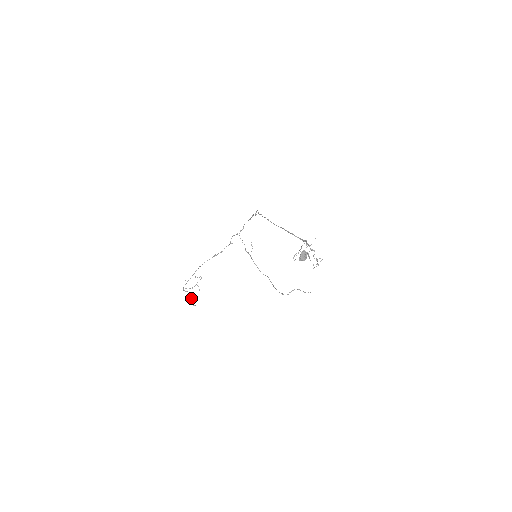
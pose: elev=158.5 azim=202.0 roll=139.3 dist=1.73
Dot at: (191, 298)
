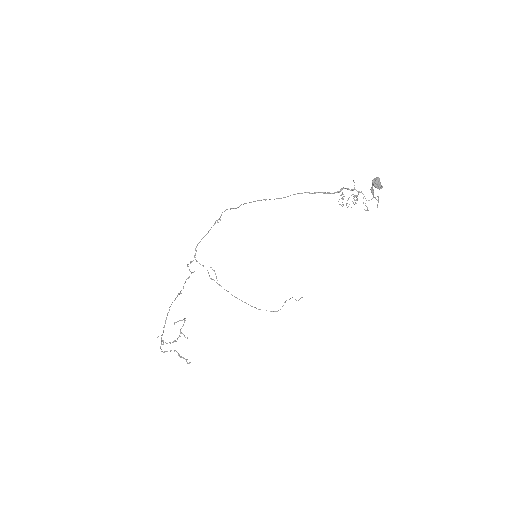
Dot at: occluded
